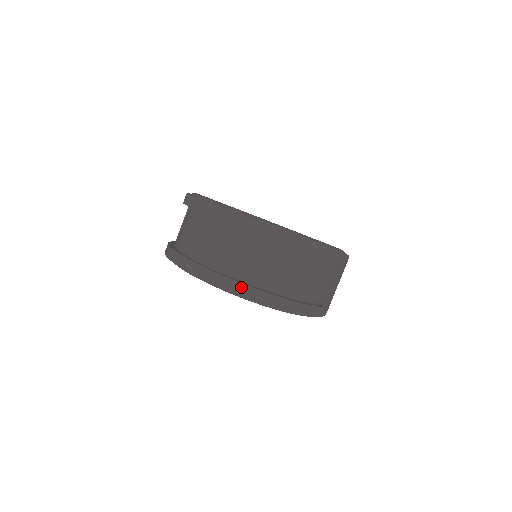
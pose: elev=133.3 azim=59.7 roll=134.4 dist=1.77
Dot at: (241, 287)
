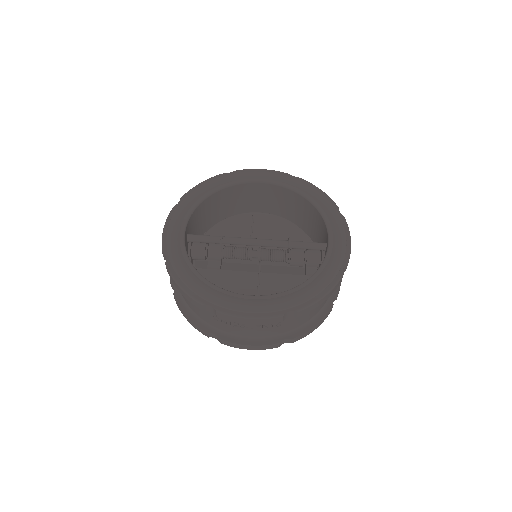
Dot at: (280, 344)
